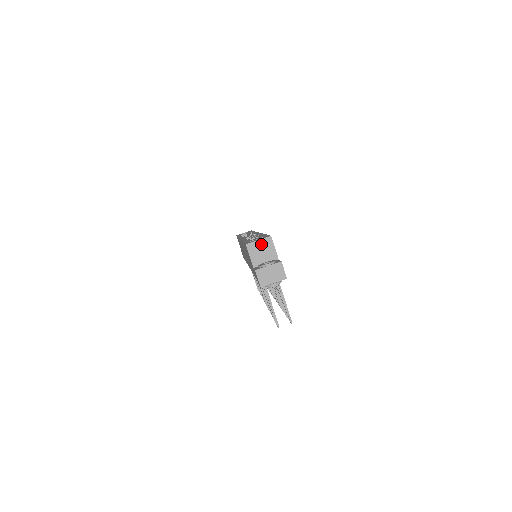
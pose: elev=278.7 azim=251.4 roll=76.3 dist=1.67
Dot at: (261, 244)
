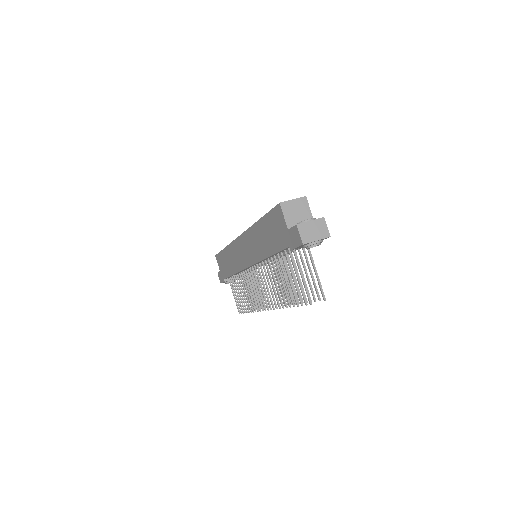
Dot at: (296, 204)
